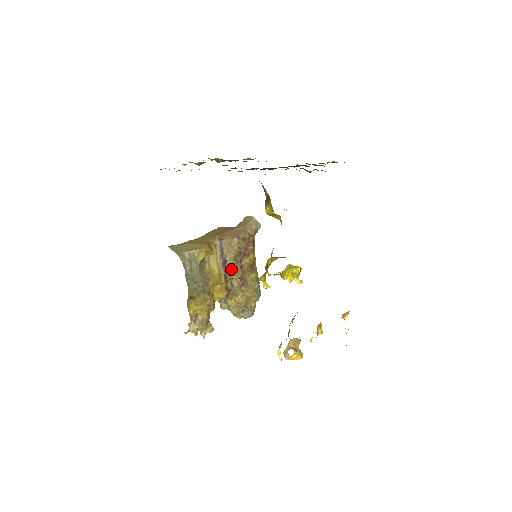
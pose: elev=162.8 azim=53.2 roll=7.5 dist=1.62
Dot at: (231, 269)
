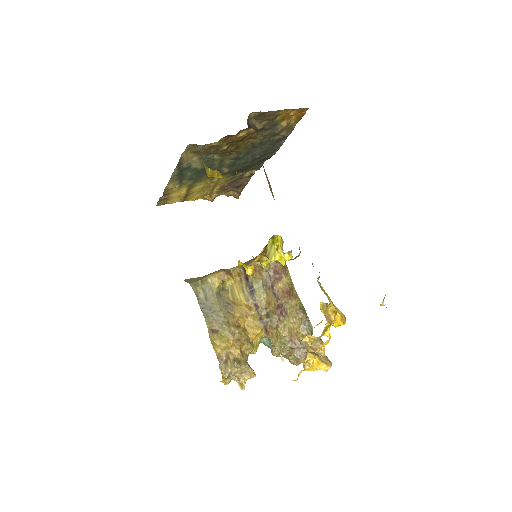
Dot at: (262, 297)
